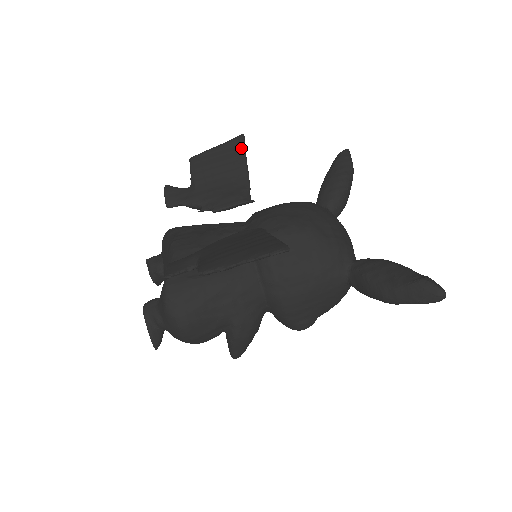
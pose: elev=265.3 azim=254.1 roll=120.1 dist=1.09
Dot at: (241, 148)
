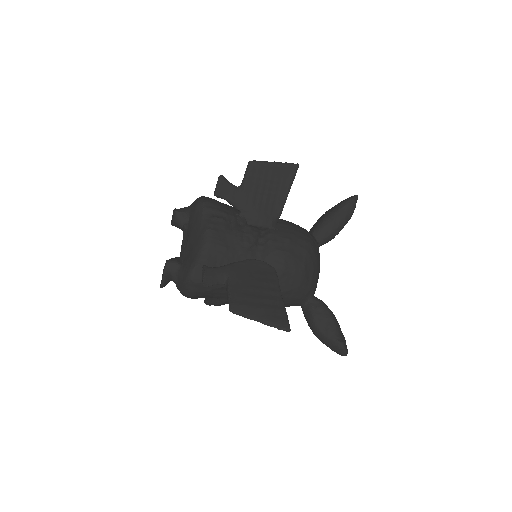
Dot at: (291, 177)
